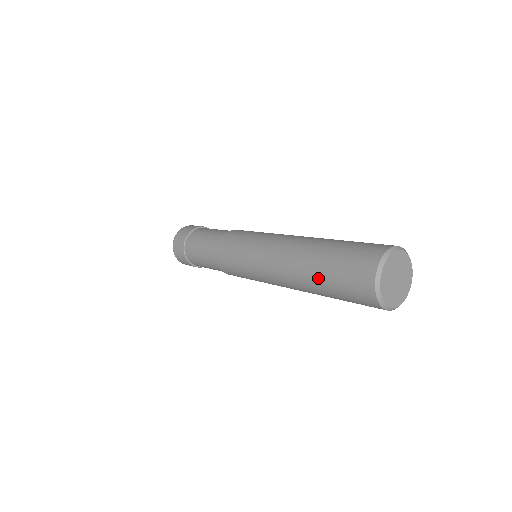
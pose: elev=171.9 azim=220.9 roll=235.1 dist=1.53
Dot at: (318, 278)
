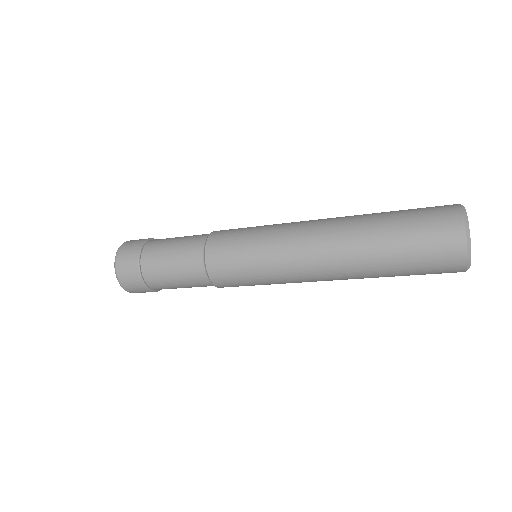
Dot at: (386, 270)
